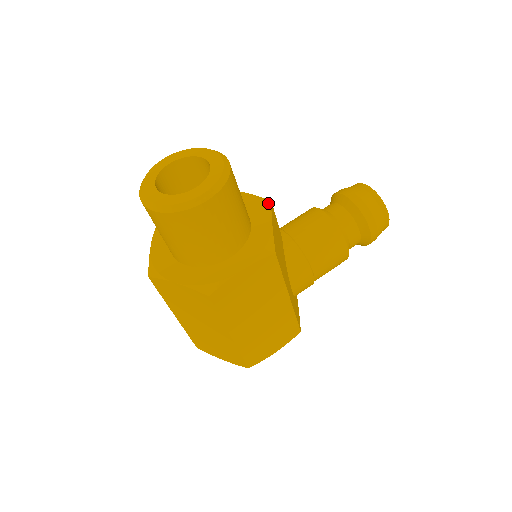
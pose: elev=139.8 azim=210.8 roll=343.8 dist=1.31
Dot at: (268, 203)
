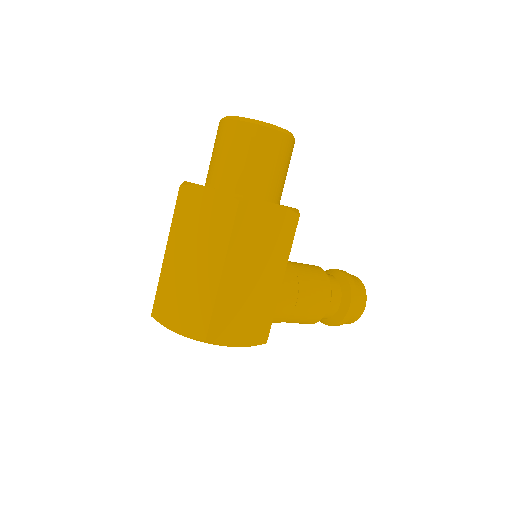
Dot at: occluded
